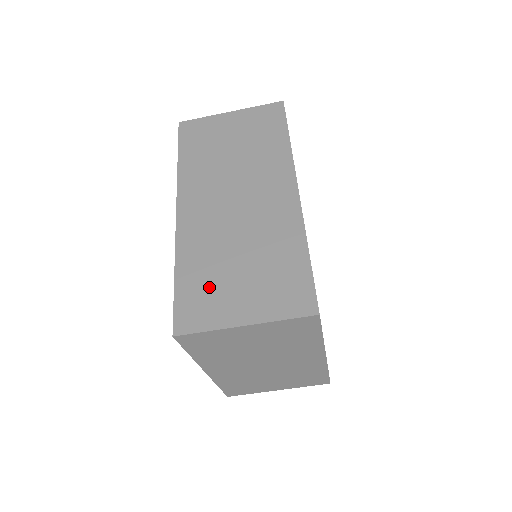
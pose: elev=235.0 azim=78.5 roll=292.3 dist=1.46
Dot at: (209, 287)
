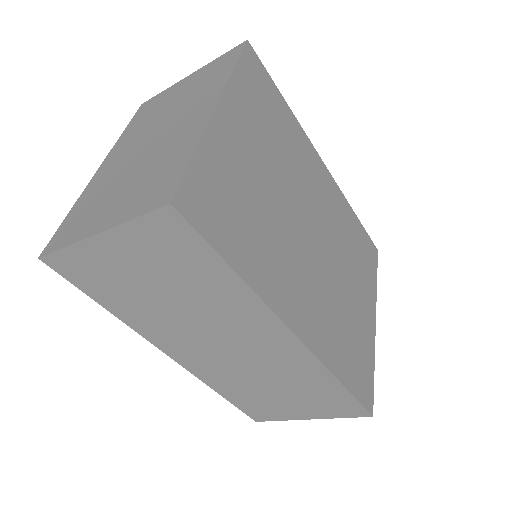
Dot at: (260, 402)
